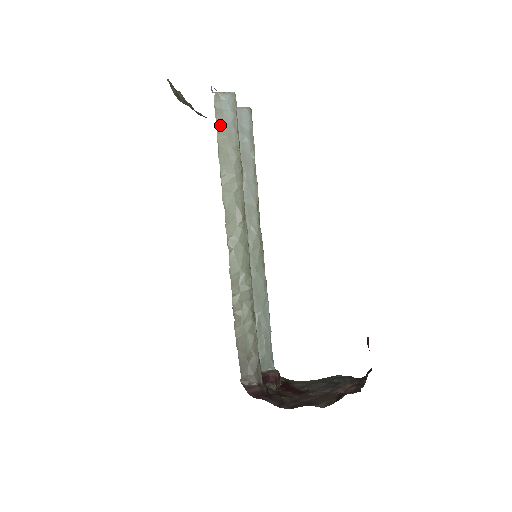
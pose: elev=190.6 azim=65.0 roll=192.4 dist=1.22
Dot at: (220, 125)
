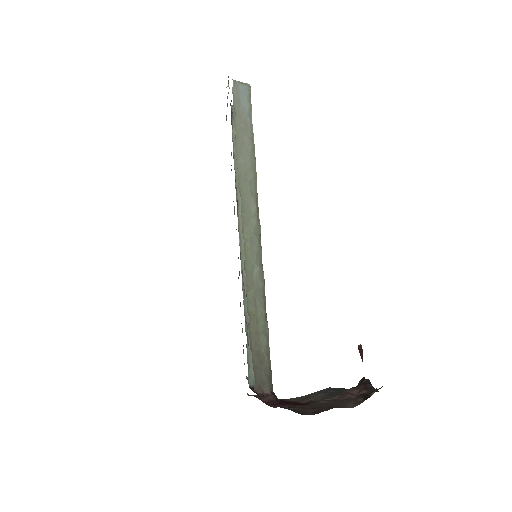
Dot at: (237, 112)
